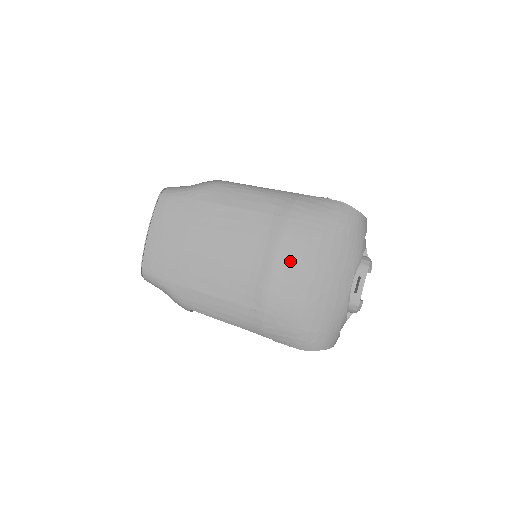
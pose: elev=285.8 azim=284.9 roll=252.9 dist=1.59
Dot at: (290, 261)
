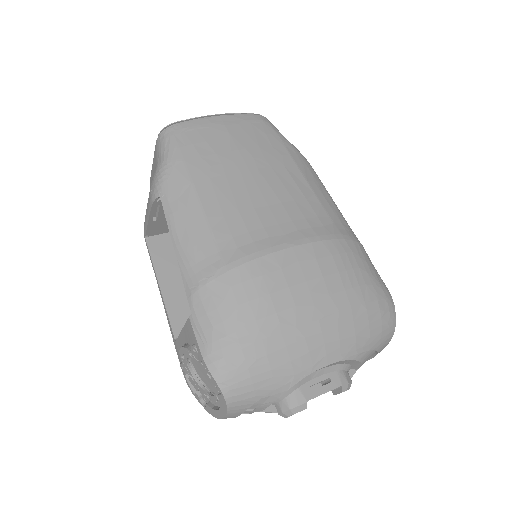
Dot at: (309, 263)
